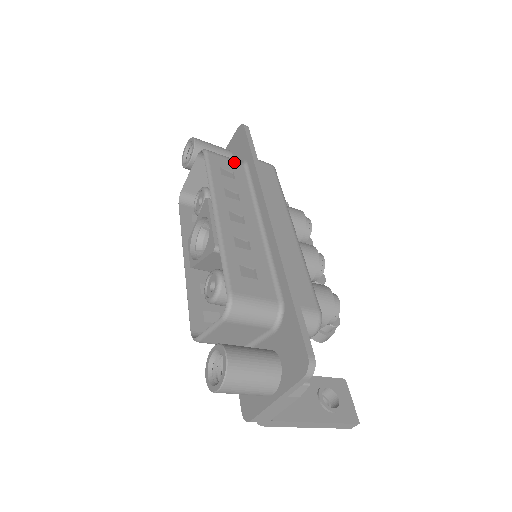
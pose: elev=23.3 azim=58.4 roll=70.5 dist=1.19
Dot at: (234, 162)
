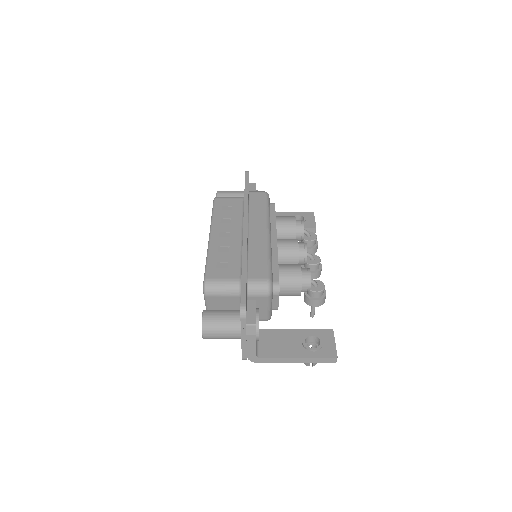
Dot at: (235, 199)
